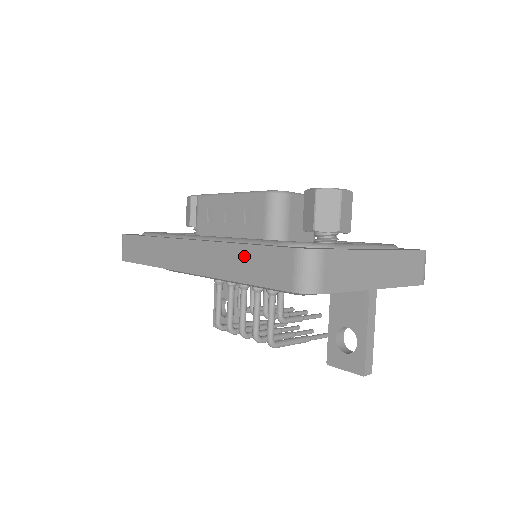
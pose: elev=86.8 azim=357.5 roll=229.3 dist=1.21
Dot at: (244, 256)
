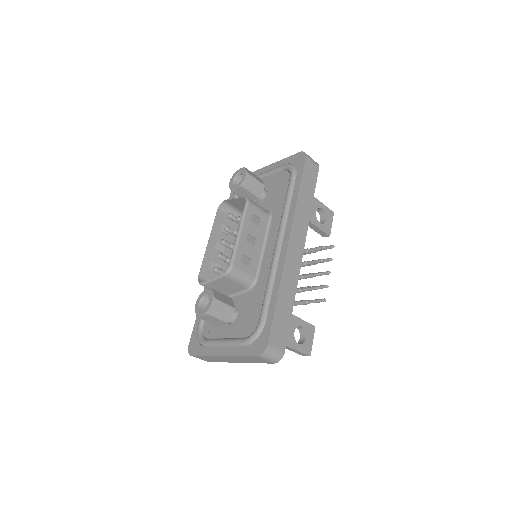
Dot at: occluded
